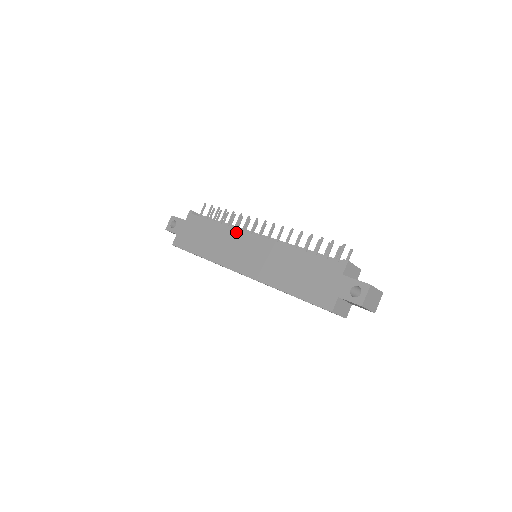
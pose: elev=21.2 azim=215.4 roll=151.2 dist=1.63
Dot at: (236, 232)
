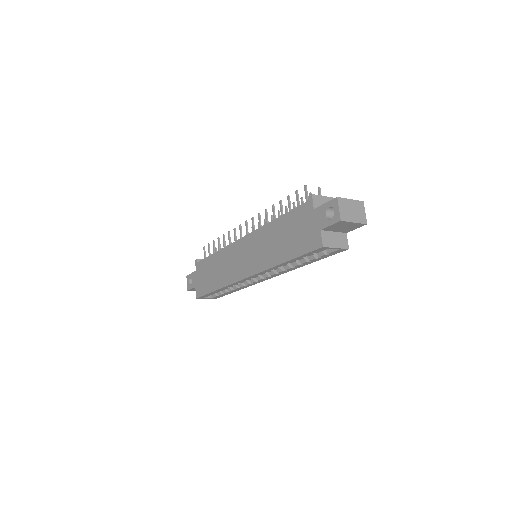
Dot at: (230, 248)
